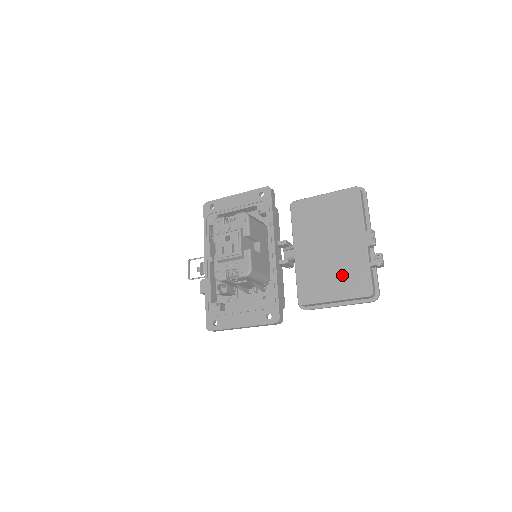
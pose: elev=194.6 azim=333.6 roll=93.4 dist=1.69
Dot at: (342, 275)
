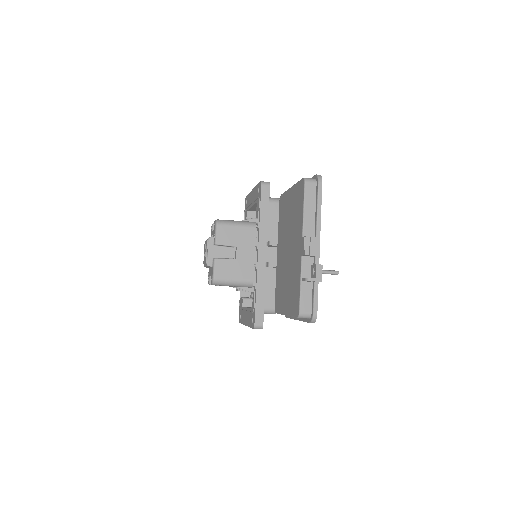
Dot at: (290, 287)
